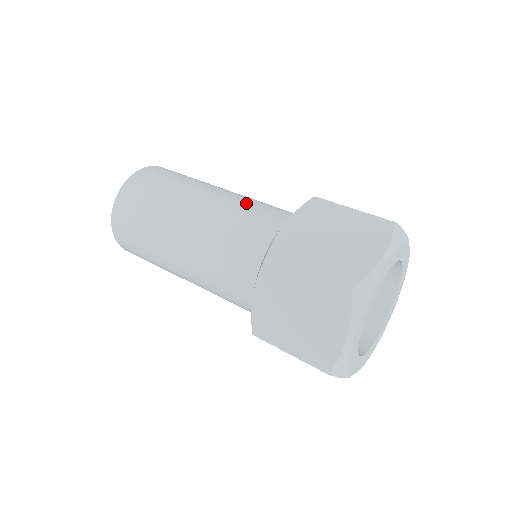
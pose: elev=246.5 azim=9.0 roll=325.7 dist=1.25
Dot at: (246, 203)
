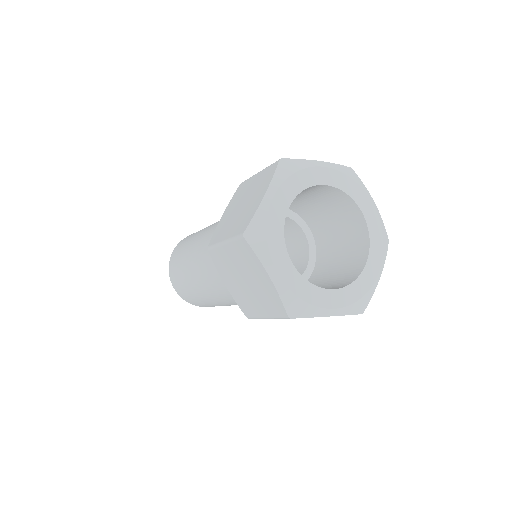
Dot at: occluded
